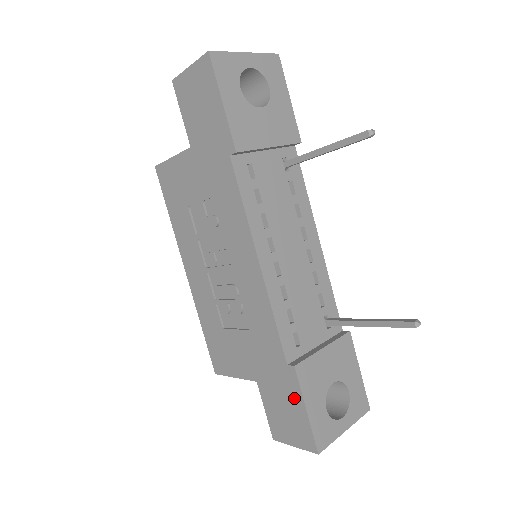
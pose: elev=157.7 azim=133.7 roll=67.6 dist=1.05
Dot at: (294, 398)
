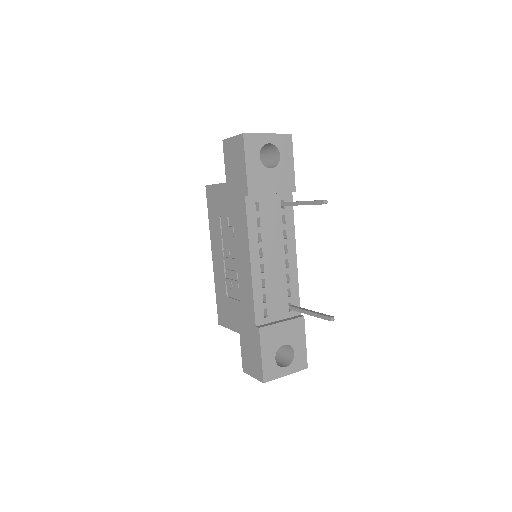
Dot at: (256, 347)
